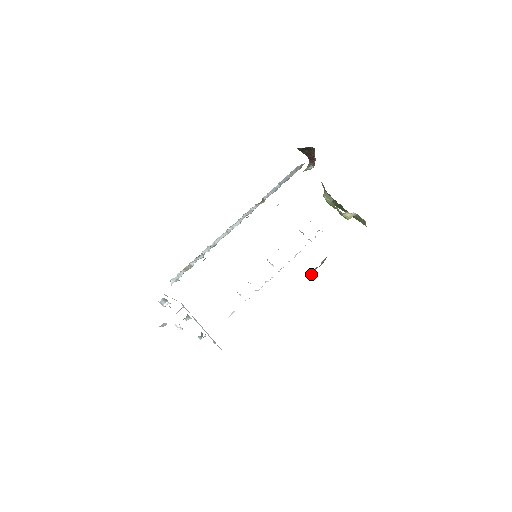
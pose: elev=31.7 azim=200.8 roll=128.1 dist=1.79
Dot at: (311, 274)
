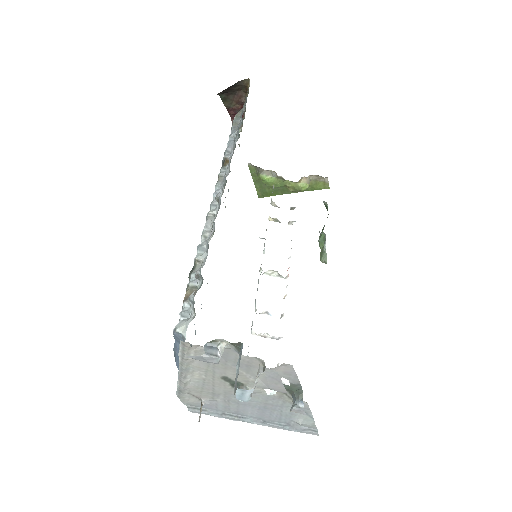
Dot at: (324, 260)
